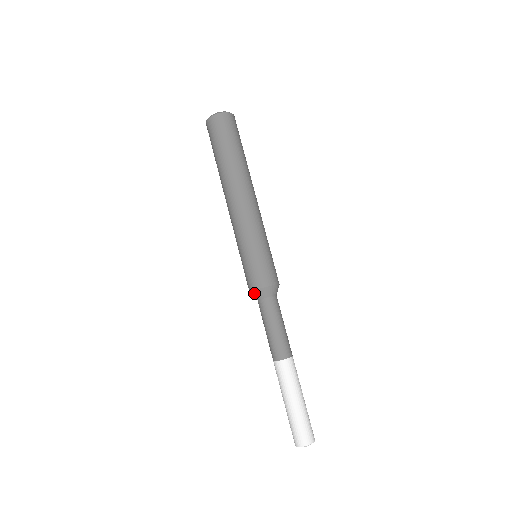
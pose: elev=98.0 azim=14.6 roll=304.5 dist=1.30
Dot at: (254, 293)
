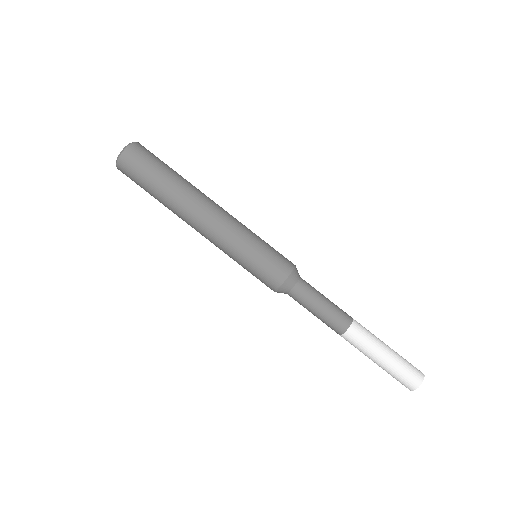
Dot at: (285, 285)
